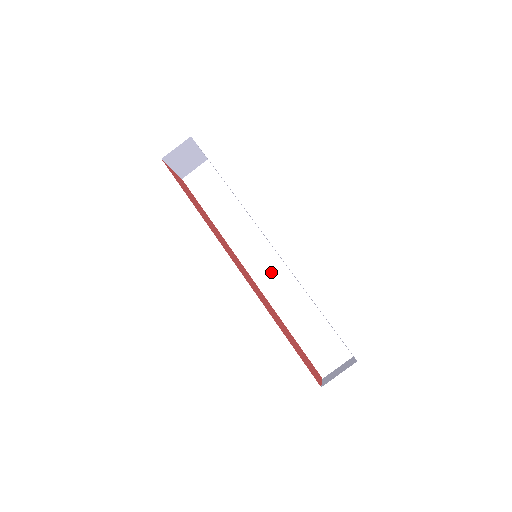
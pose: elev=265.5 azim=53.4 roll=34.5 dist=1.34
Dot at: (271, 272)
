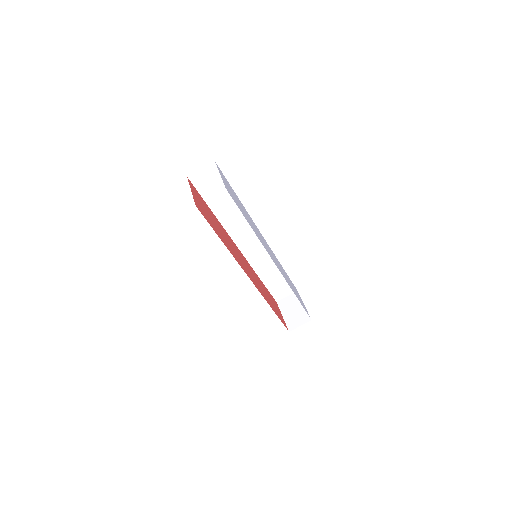
Dot at: (256, 249)
